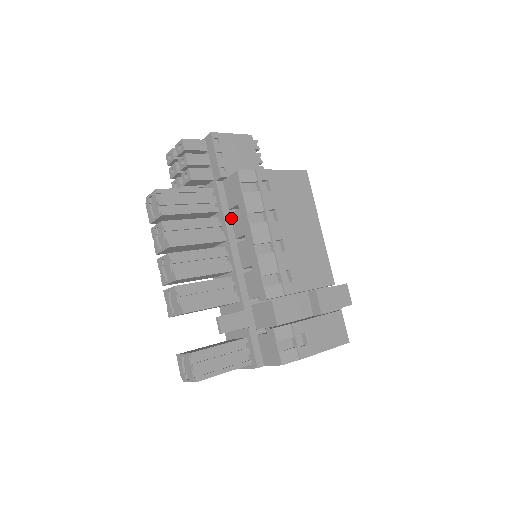
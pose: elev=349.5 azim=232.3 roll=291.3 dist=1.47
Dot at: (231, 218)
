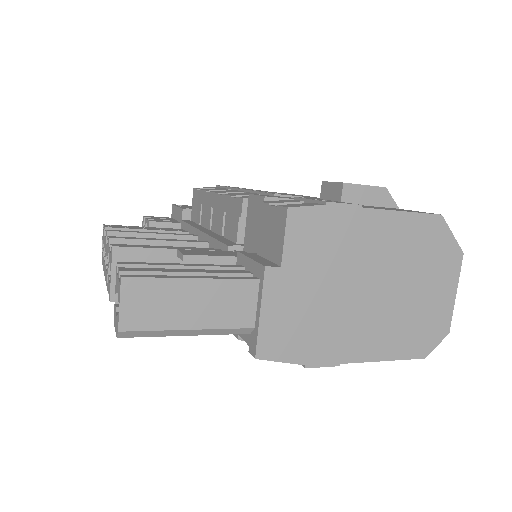
Dot at: (202, 226)
